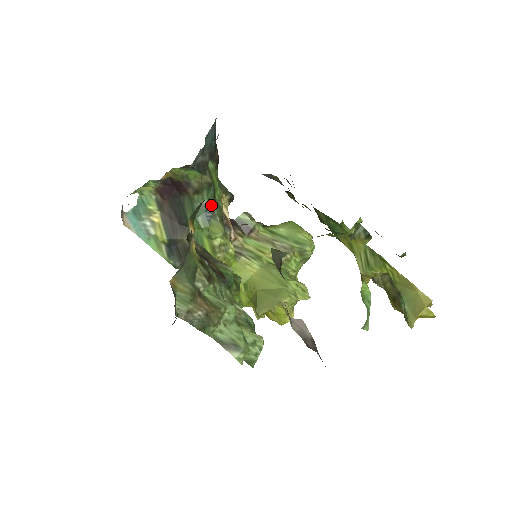
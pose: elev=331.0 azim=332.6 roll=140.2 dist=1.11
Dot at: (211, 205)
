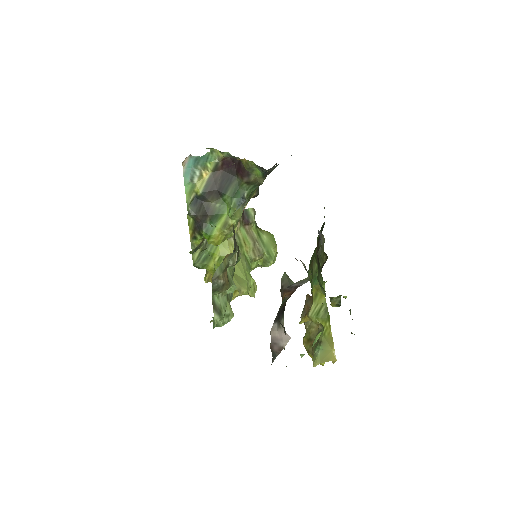
Dot at: (248, 196)
